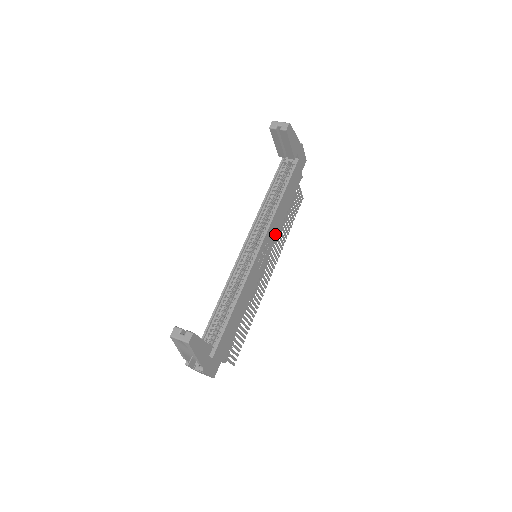
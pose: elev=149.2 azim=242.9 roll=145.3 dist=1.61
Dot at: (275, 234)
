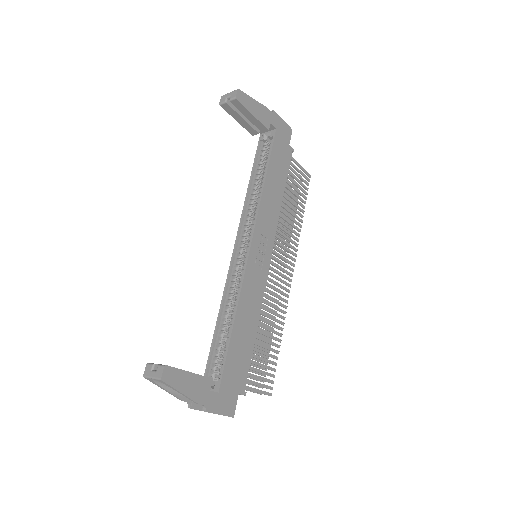
Dot at: (273, 224)
